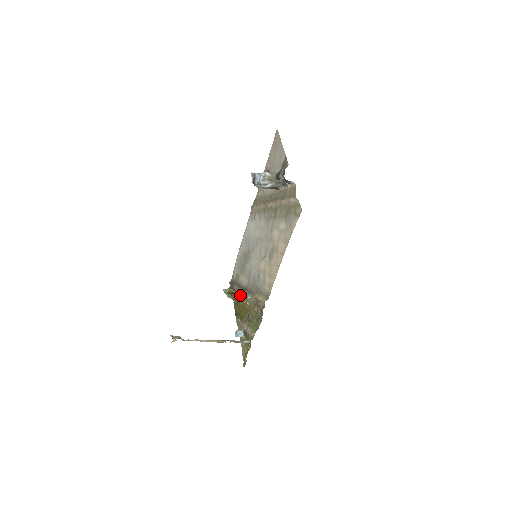
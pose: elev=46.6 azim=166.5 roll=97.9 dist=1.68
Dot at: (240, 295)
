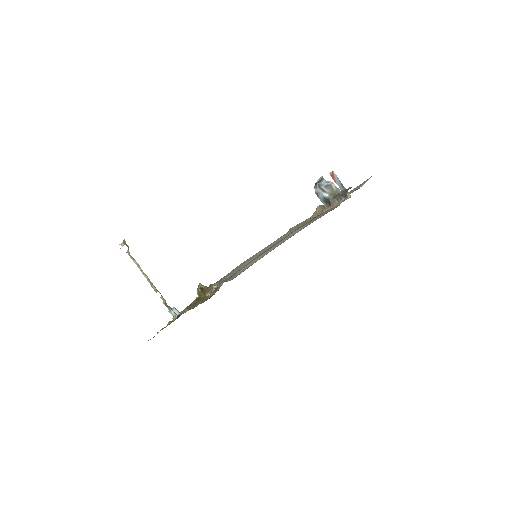
Dot at: occluded
